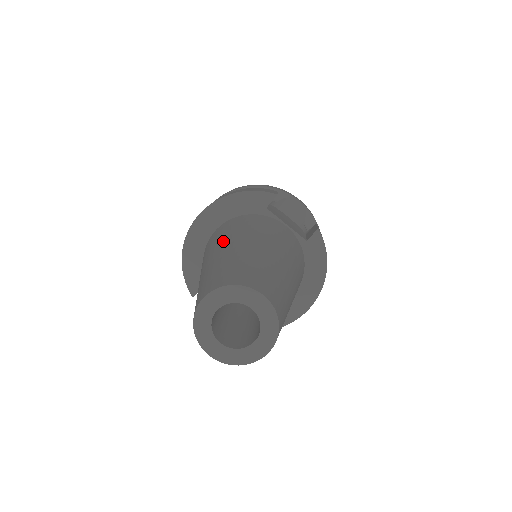
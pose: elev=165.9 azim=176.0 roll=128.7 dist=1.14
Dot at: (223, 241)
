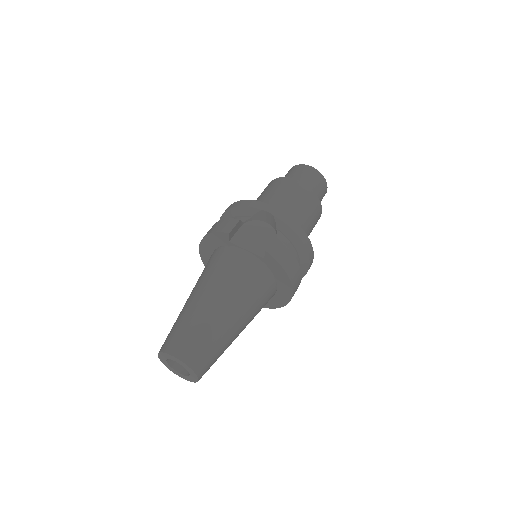
Dot at: (194, 287)
